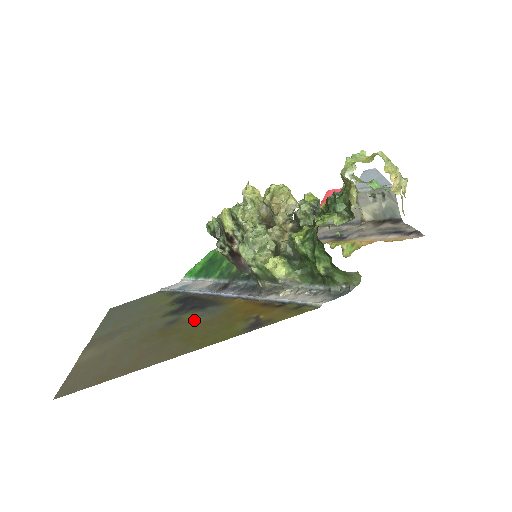
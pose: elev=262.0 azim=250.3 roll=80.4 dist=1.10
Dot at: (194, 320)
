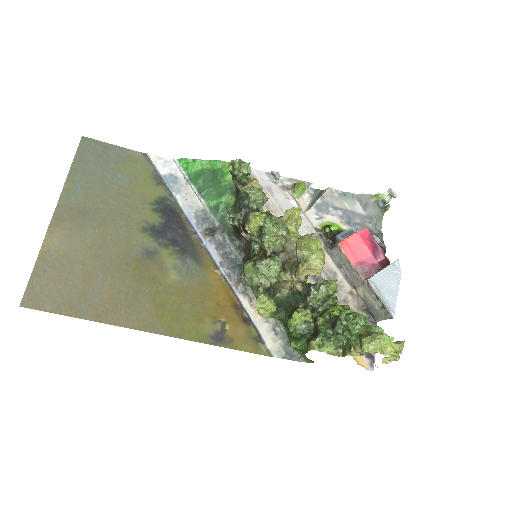
Dot at: (171, 273)
